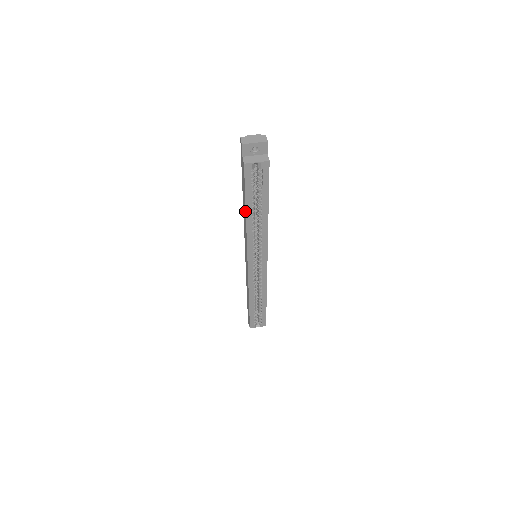
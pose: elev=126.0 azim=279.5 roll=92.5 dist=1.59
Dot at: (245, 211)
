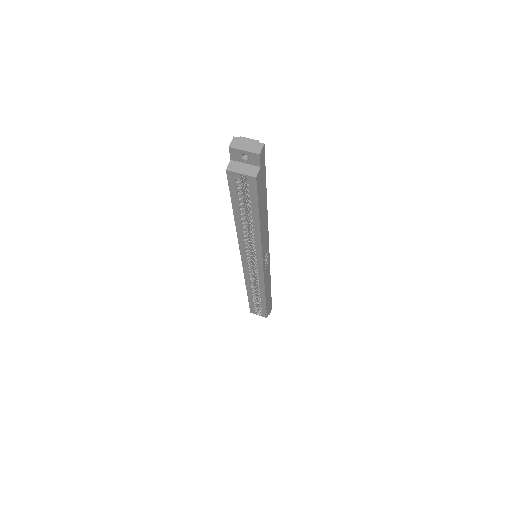
Dot at: (234, 214)
